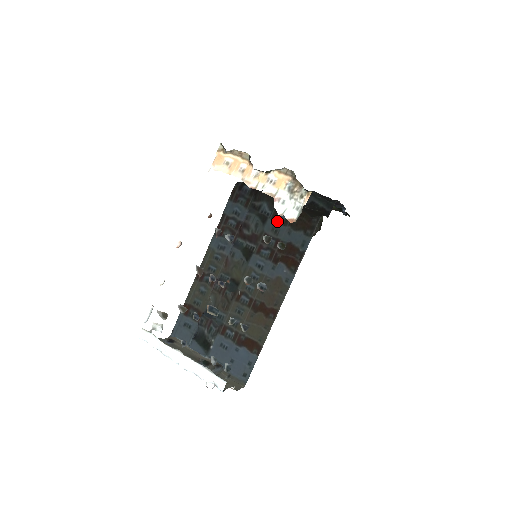
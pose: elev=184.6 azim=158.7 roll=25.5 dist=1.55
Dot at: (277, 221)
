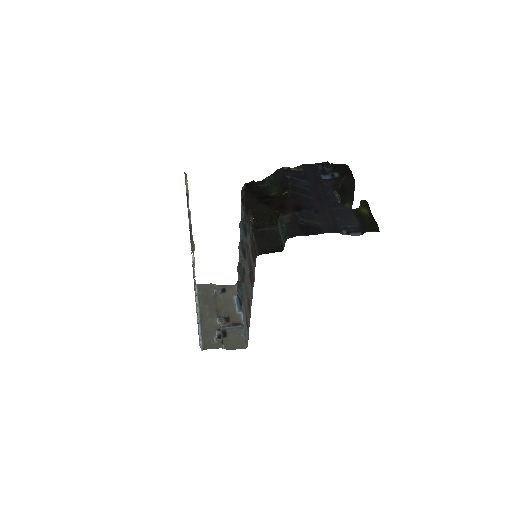
Dot at: (249, 239)
